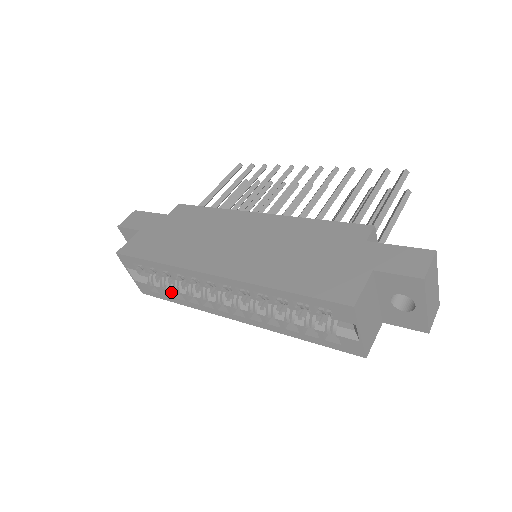
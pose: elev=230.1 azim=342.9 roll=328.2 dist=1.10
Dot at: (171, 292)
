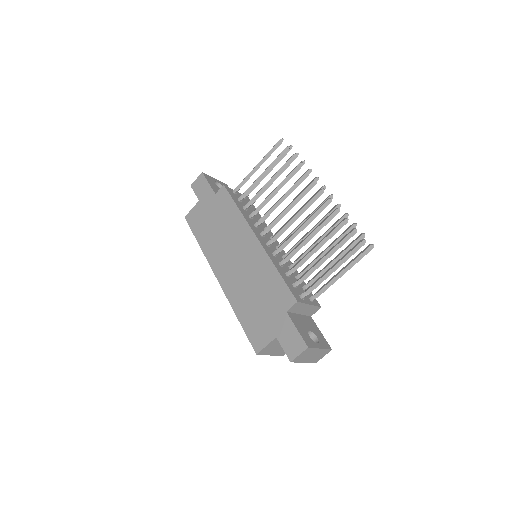
Dot at: occluded
